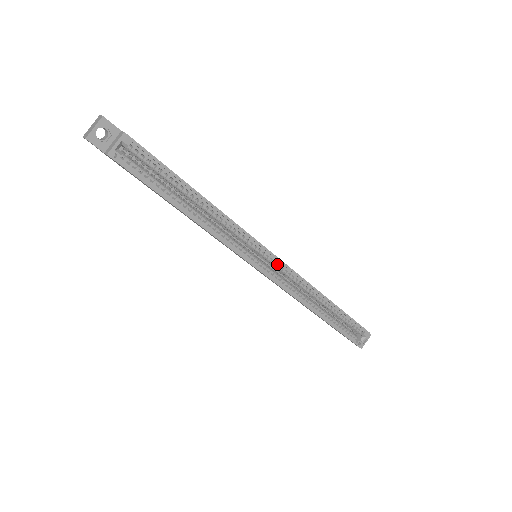
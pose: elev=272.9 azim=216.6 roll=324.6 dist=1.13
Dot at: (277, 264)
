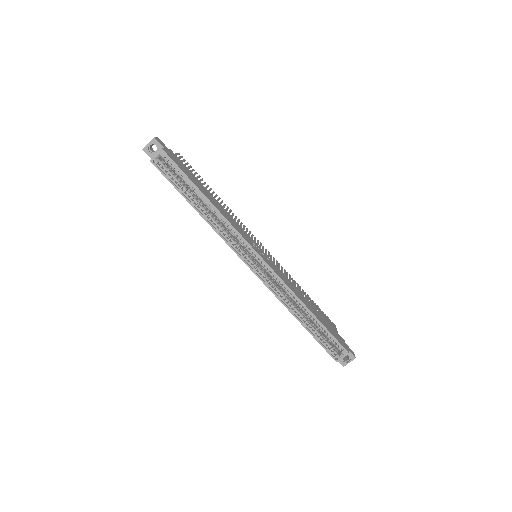
Dot at: occluded
